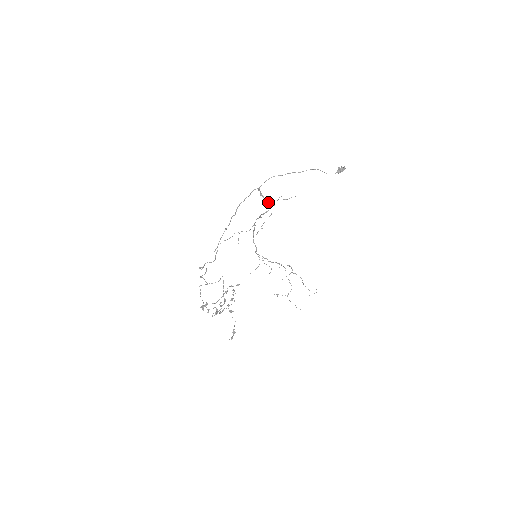
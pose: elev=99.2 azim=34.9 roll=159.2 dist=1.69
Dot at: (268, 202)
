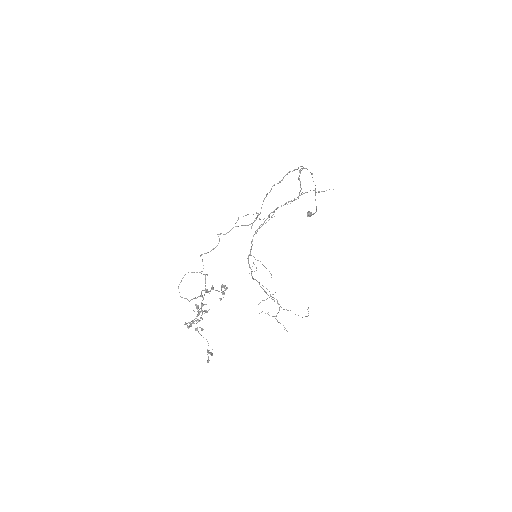
Dot at: (301, 189)
